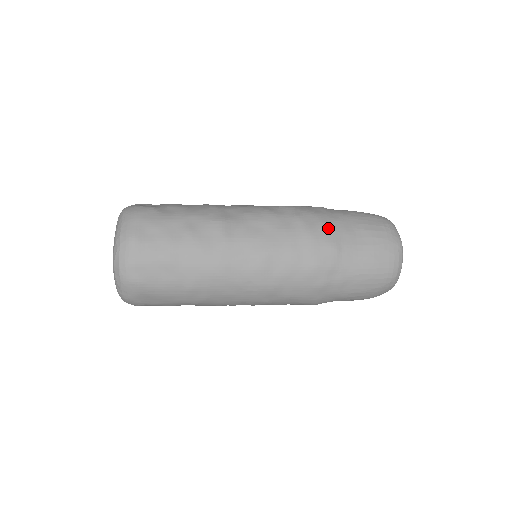
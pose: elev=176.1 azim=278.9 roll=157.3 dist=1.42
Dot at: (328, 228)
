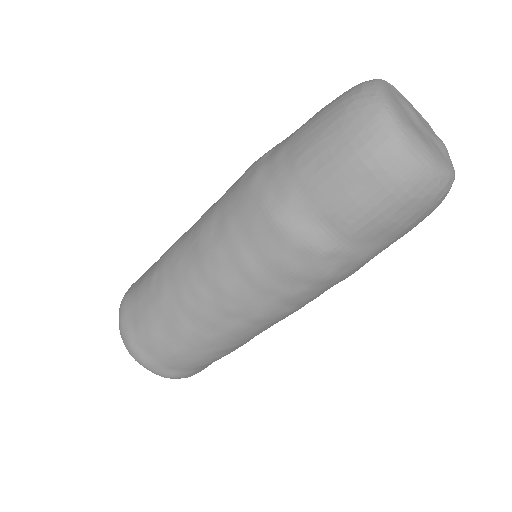
Dot at: occluded
